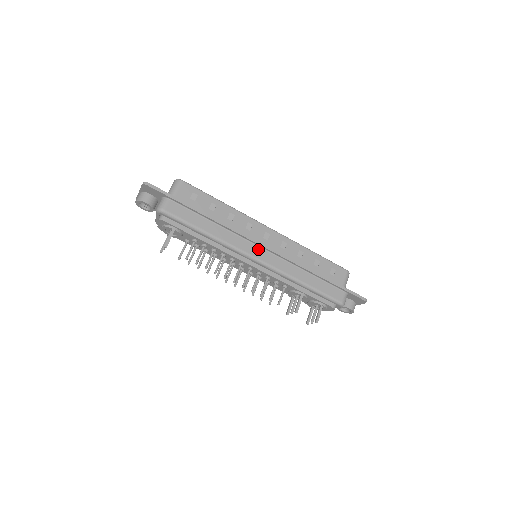
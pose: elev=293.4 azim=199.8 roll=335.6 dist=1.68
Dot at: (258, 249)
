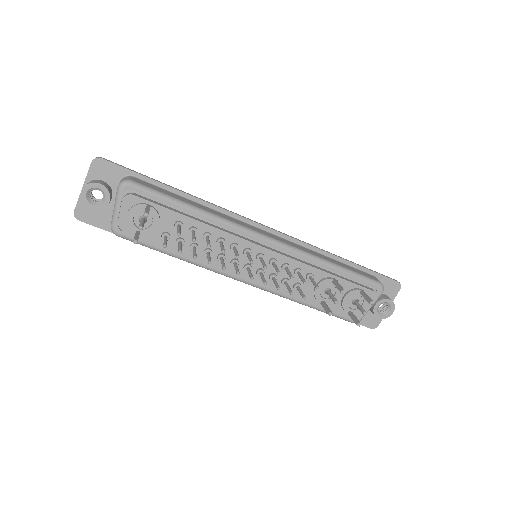
Dot at: (260, 230)
